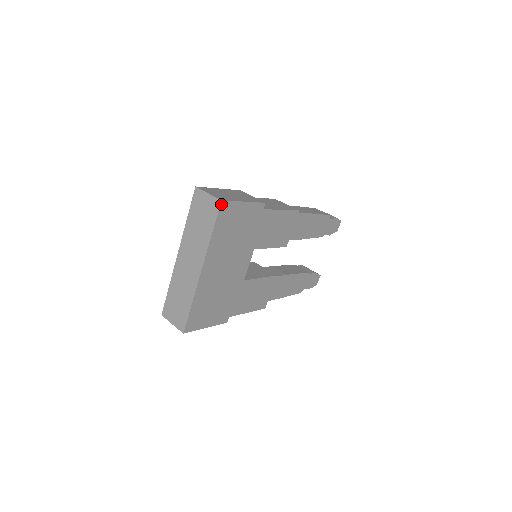
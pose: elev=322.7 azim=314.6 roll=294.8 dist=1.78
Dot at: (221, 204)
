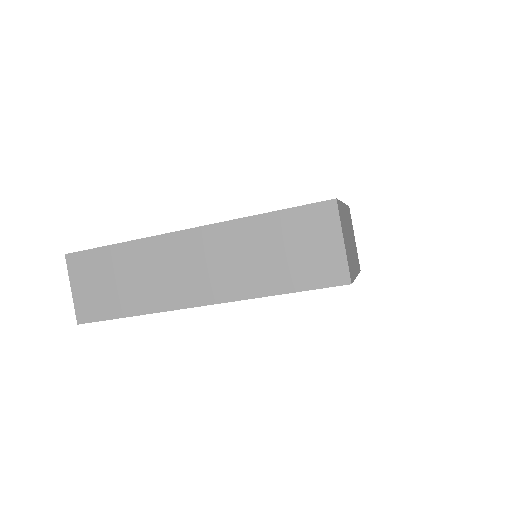
Dot at: (343, 284)
